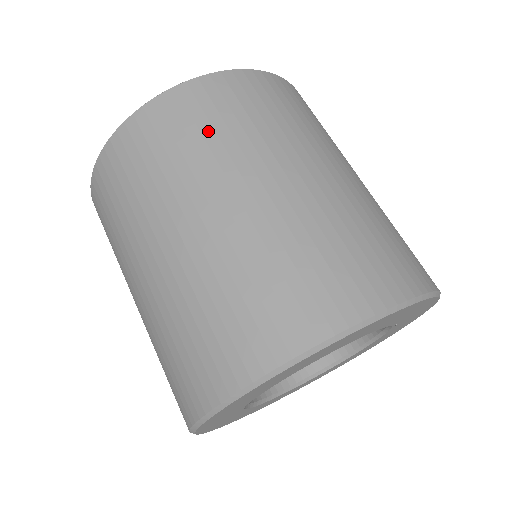
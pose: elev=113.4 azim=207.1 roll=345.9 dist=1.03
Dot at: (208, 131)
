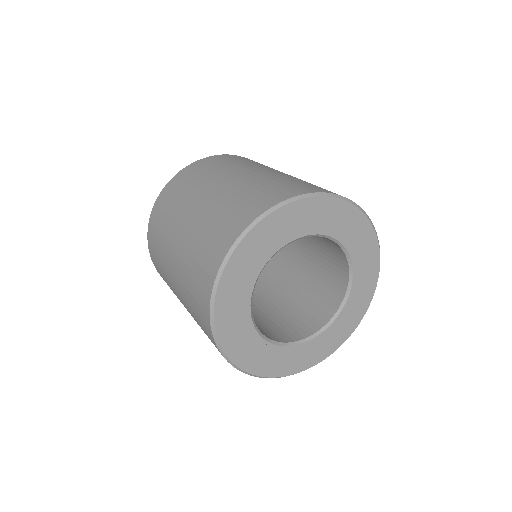
Dot at: occluded
